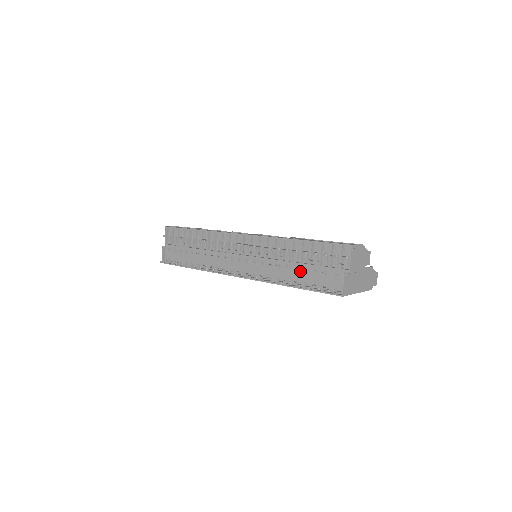
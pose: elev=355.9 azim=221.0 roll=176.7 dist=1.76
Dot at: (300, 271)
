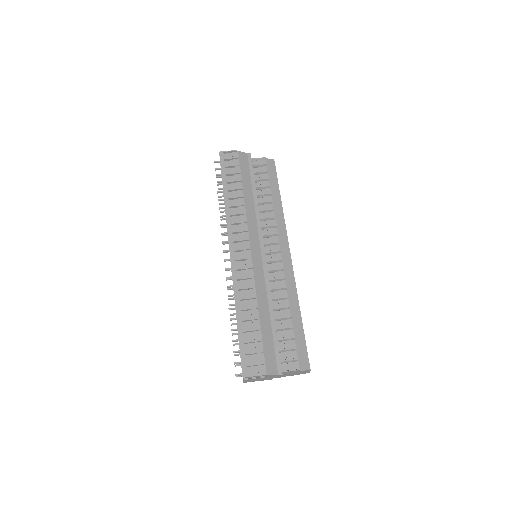
Dot at: occluded
